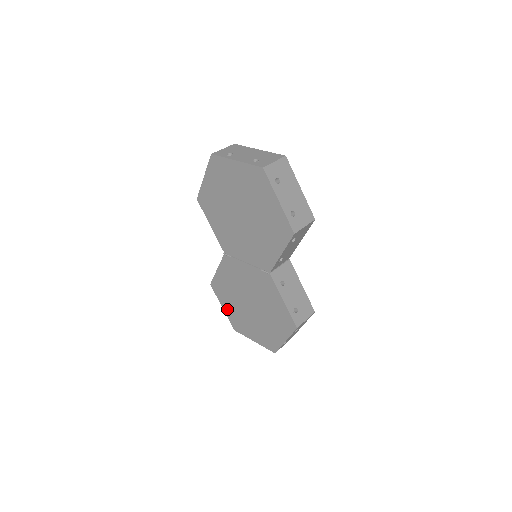
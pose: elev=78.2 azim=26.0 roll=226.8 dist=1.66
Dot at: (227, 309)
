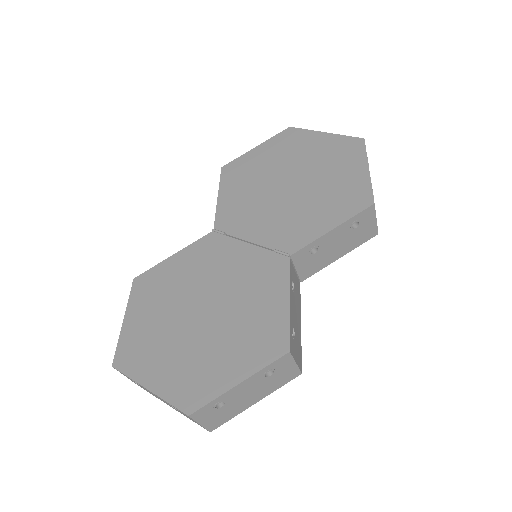
Dot at: (133, 322)
